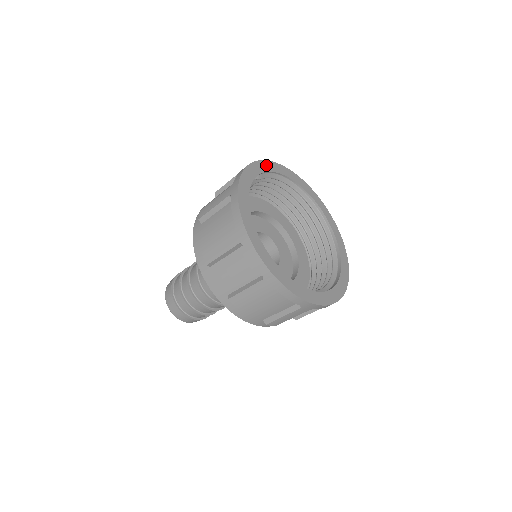
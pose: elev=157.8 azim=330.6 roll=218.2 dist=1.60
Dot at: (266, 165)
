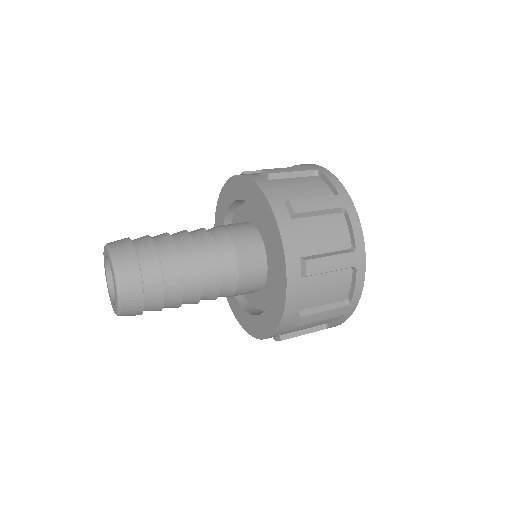
Dot at: occluded
